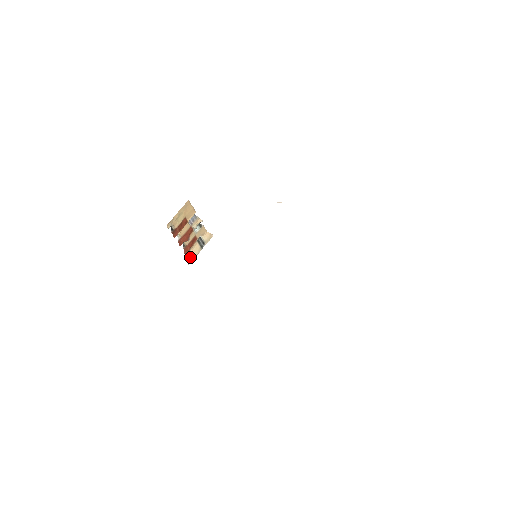
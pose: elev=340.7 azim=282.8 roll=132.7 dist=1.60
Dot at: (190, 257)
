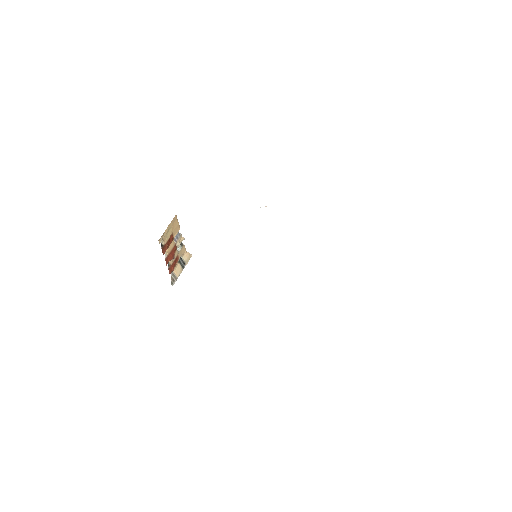
Dot at: (173, 278)
